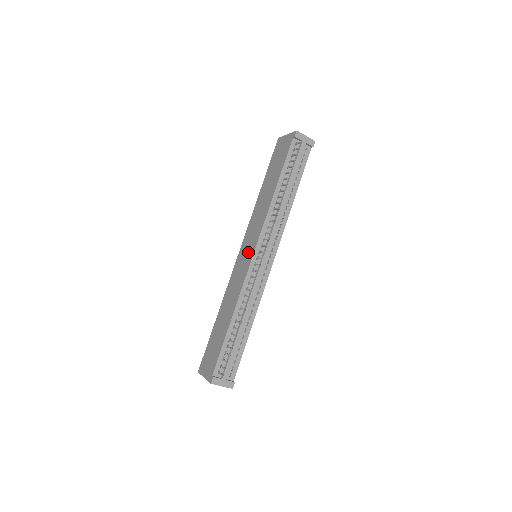
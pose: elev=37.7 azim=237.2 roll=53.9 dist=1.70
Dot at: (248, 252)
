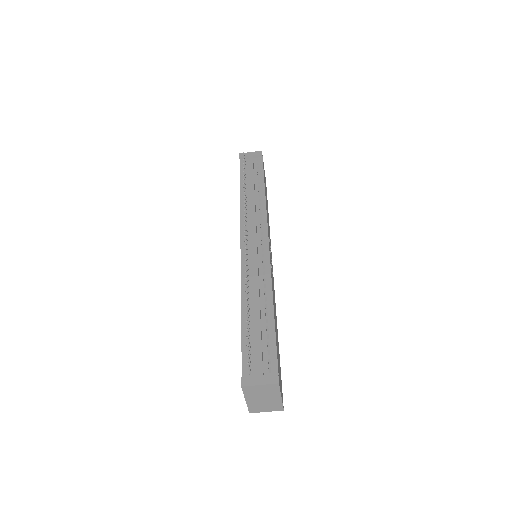
Dot at: occluded
